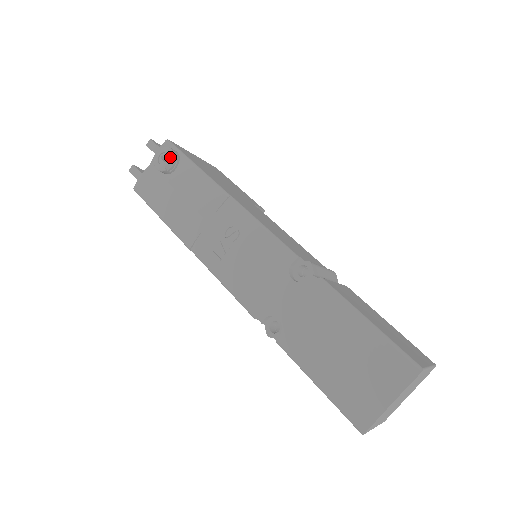
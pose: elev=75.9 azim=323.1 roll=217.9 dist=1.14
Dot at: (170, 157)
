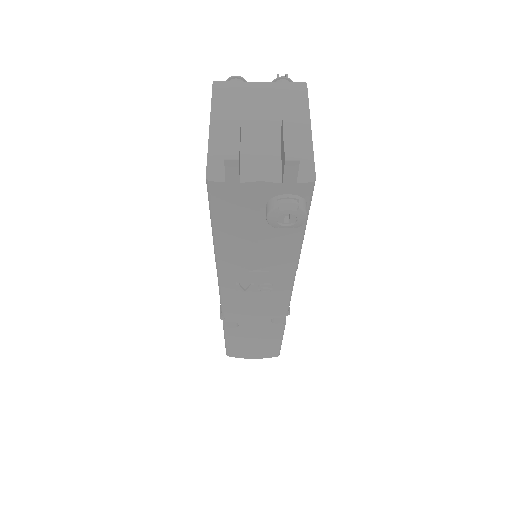
Dot at: (296, 227)
